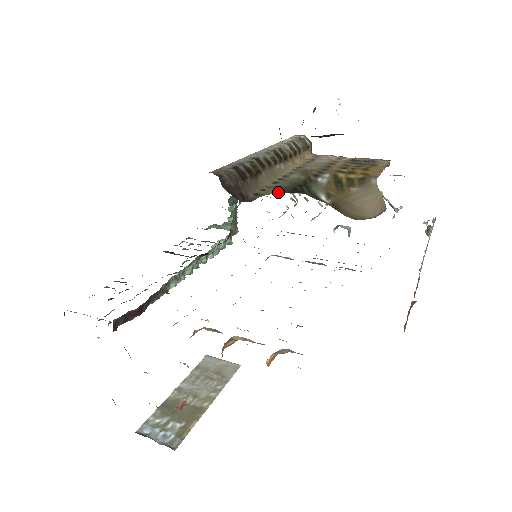
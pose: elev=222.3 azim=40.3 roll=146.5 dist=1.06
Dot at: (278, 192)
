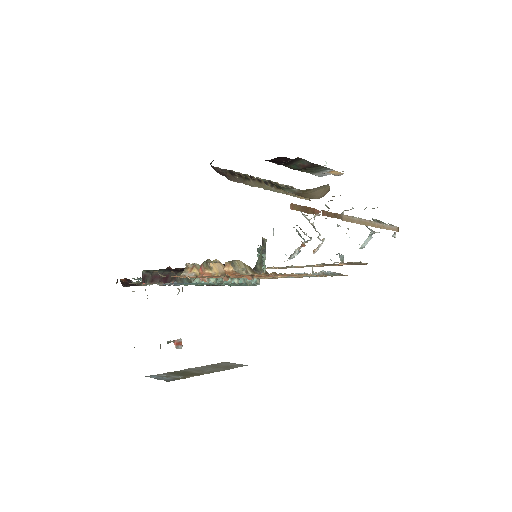
Dot at: occluded
